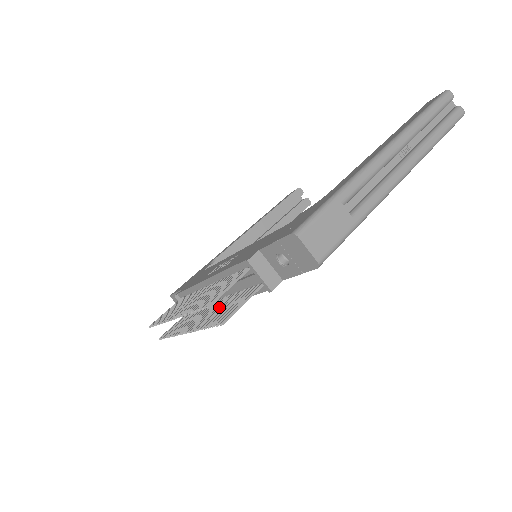
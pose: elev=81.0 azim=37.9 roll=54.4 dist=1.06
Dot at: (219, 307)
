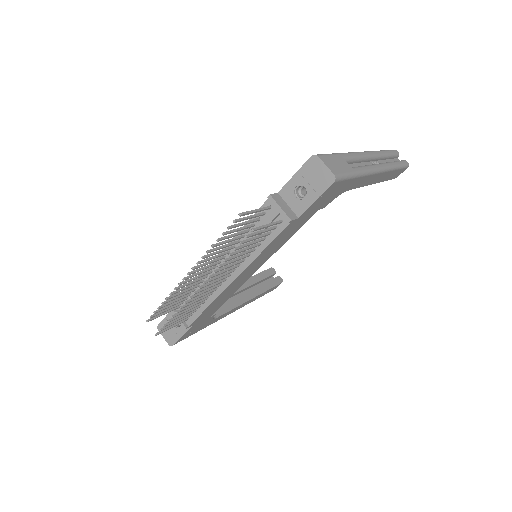
Dot at: (233, 263)
